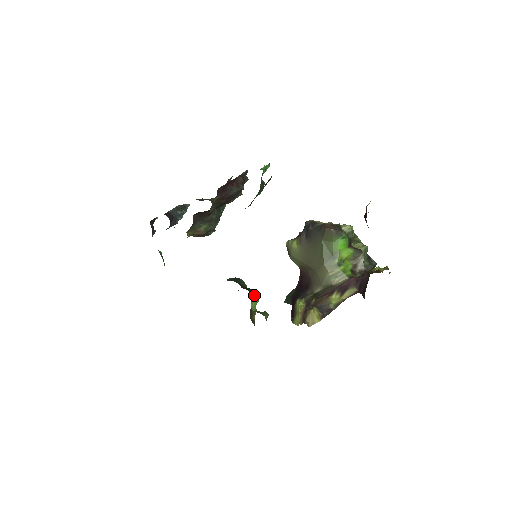
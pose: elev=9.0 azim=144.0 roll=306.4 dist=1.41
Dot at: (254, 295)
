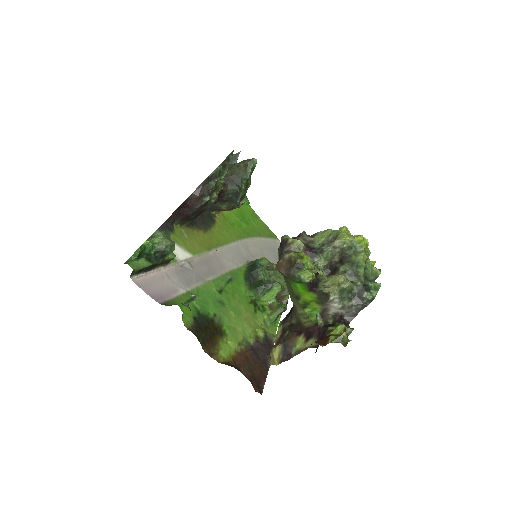
Dot at: (265, 291)
